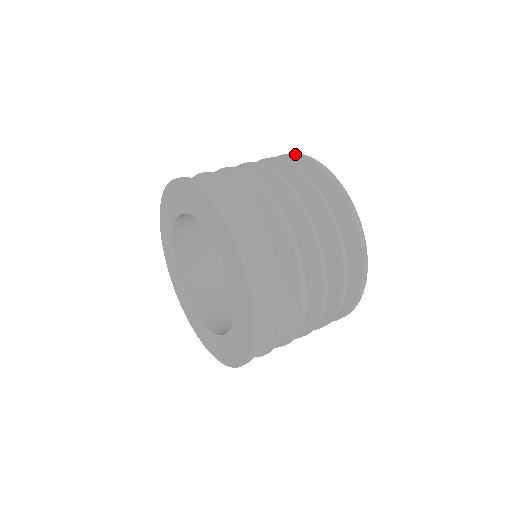
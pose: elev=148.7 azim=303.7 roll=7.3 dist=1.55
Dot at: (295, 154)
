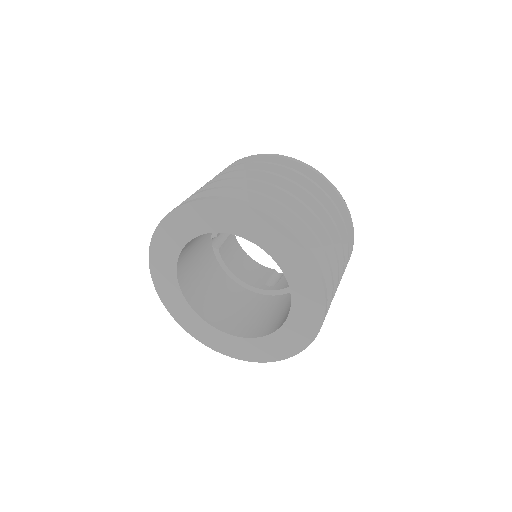
Dot at: (261, 155)
